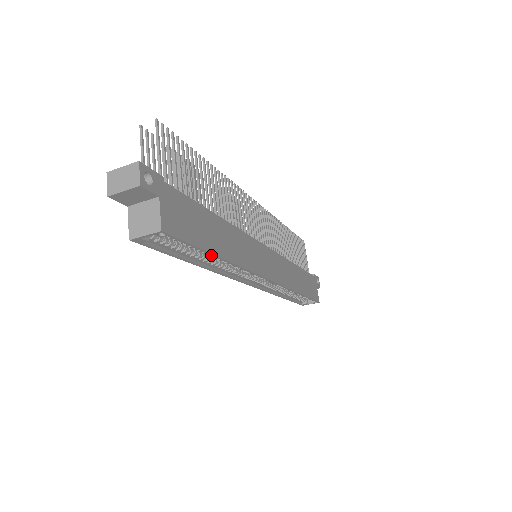
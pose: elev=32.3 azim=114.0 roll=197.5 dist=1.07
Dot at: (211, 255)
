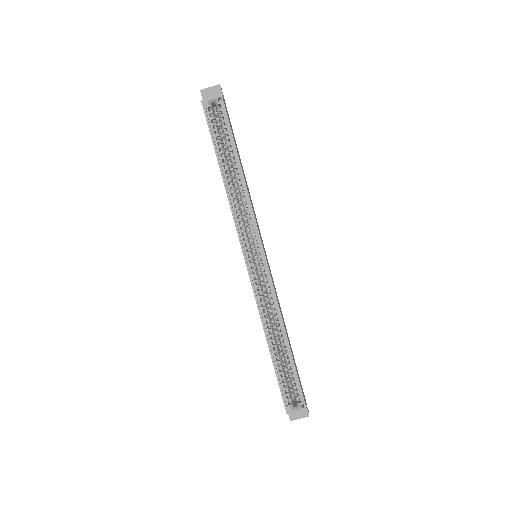
Dot at: (236, 154)
